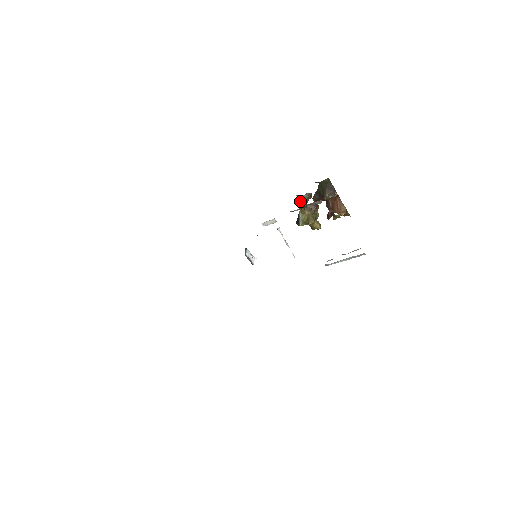
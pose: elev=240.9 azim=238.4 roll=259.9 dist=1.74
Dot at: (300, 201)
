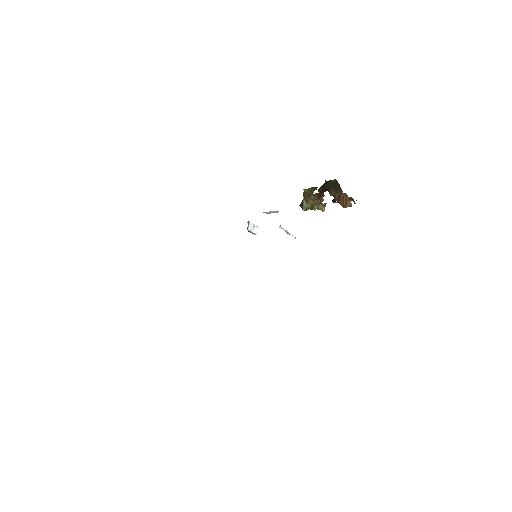
Dot at: (304, 193)
